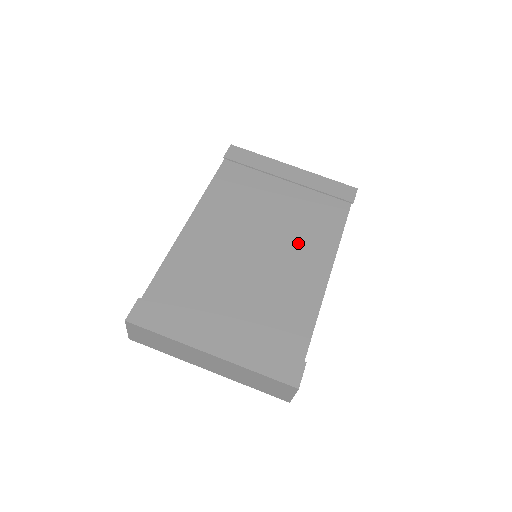
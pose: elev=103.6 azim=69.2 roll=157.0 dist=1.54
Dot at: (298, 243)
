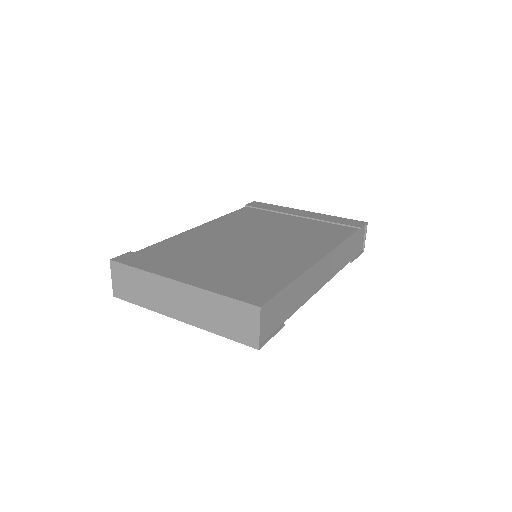
Dot at: (296, 241)
